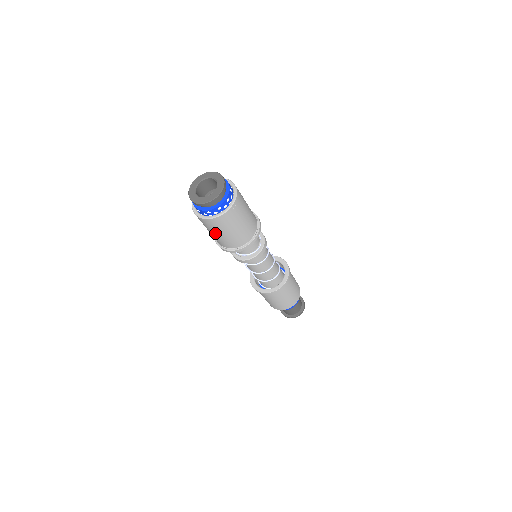
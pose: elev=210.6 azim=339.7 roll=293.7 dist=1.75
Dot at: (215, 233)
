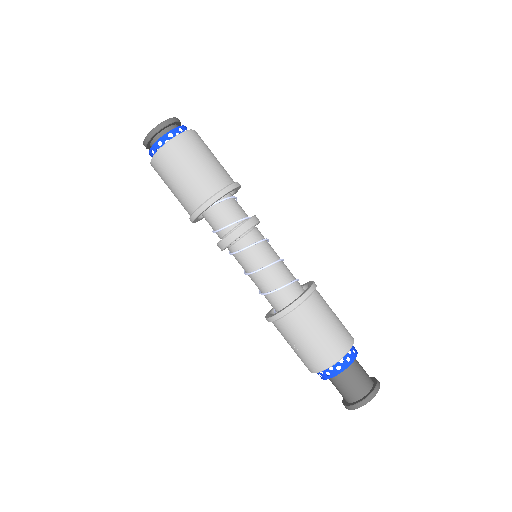
Dot at: (186, 169)
